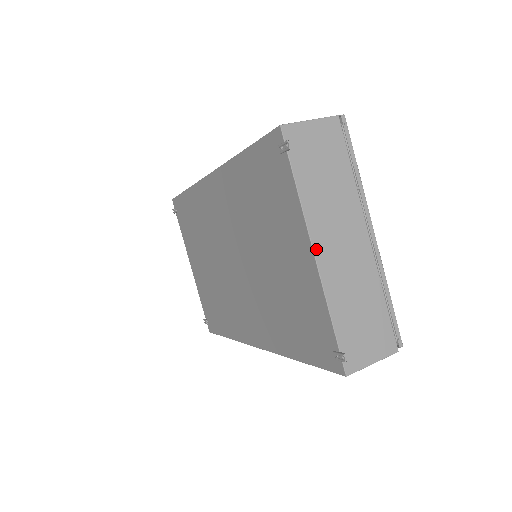
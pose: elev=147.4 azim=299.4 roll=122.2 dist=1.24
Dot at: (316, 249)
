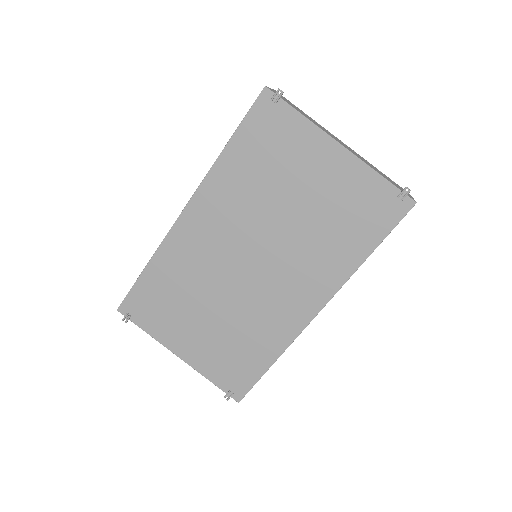
Dot at: (339, 143)
